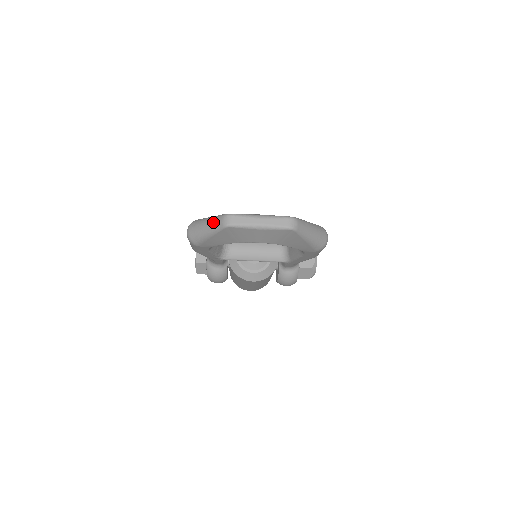
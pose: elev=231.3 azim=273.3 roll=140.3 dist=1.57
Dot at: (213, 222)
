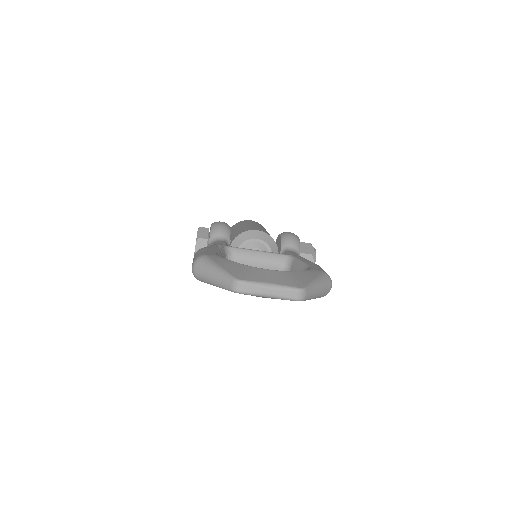
Dot at: (221, 279)
